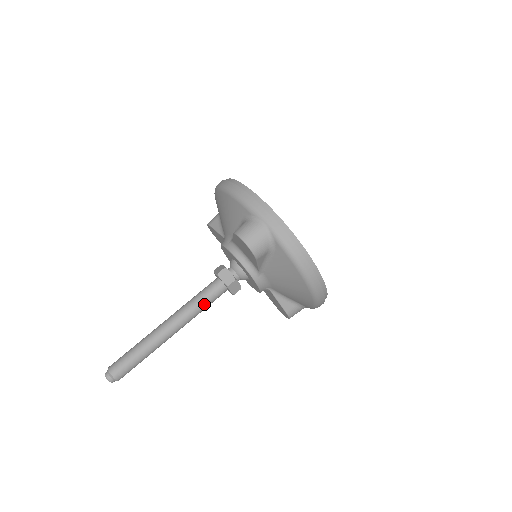
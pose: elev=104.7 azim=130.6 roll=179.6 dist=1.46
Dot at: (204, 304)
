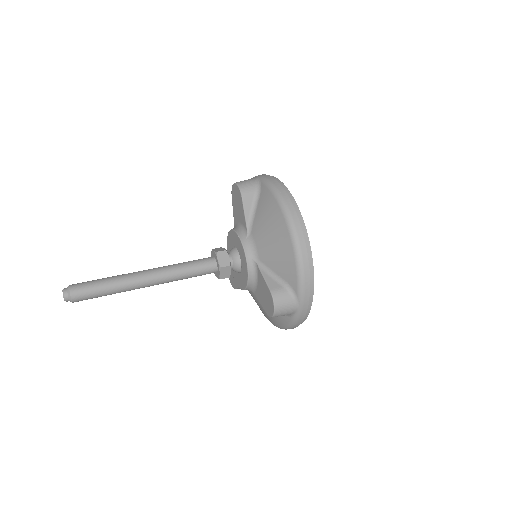
Dot at: (188, 265)
